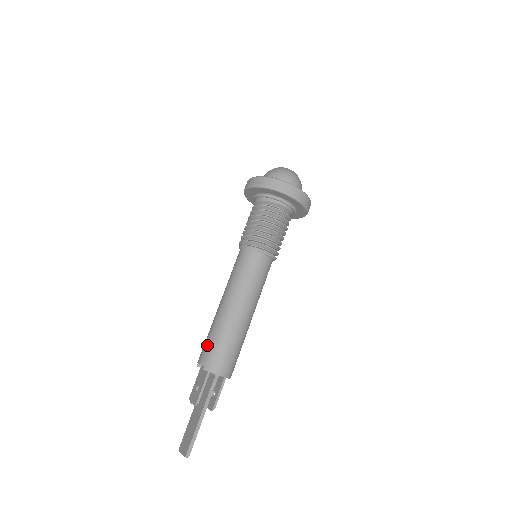
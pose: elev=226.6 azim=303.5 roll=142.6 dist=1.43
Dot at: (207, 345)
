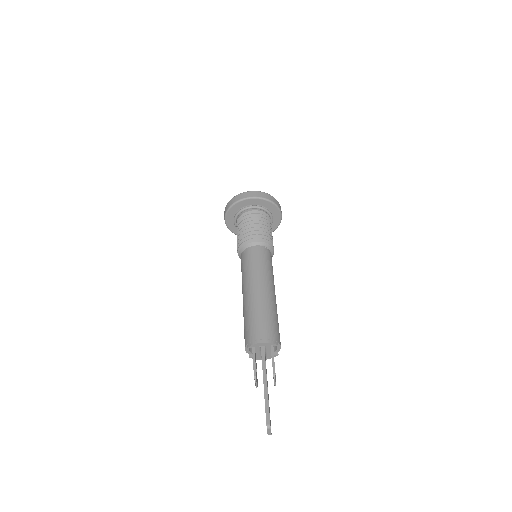
Dot at: (244, 331)
